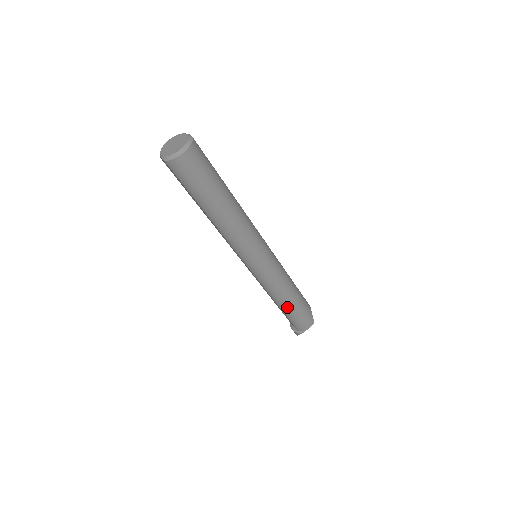
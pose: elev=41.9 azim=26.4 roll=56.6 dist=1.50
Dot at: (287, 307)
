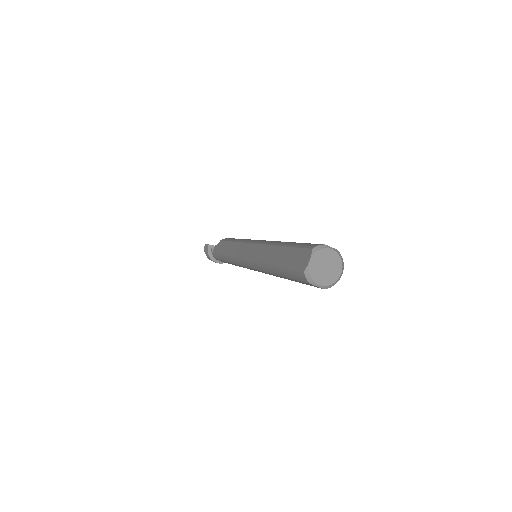
Dot at: occluded
